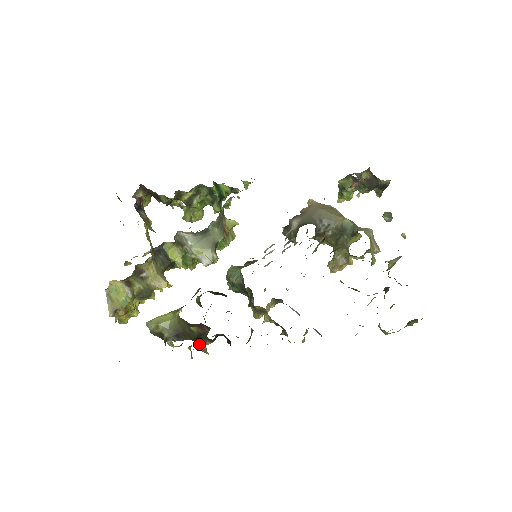
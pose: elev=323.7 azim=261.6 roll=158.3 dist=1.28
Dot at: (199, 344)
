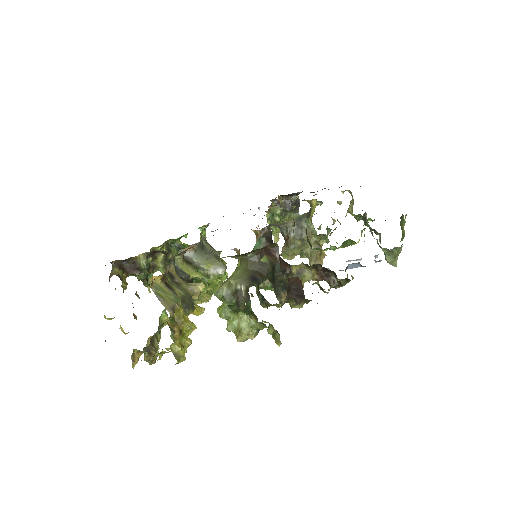
Dot at: (277, 299)
